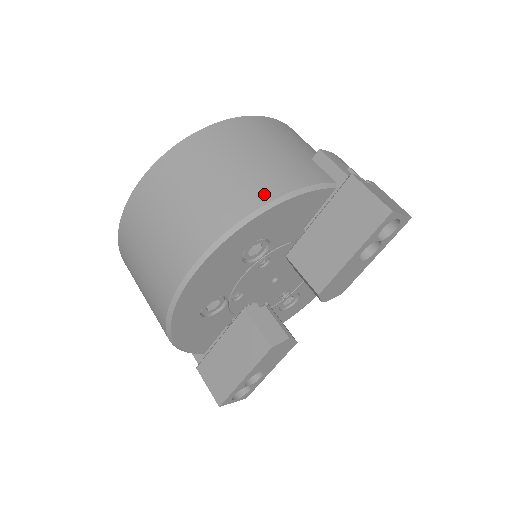
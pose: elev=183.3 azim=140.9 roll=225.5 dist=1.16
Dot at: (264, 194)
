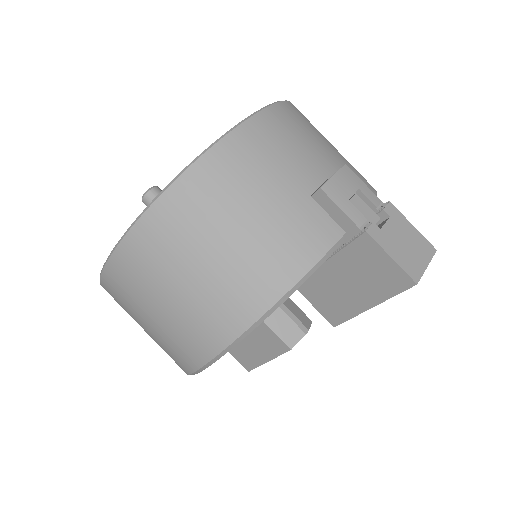
Dot at: (265, 294)
